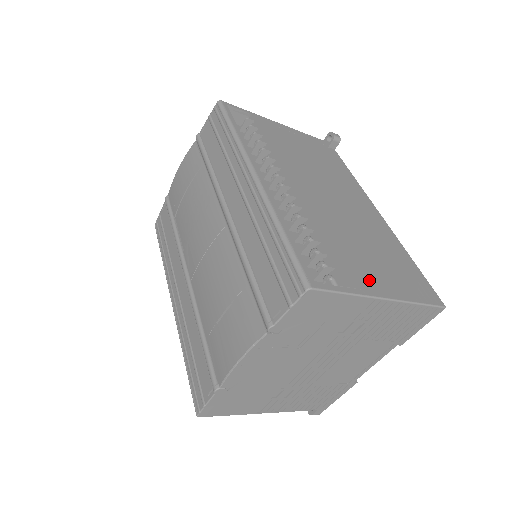
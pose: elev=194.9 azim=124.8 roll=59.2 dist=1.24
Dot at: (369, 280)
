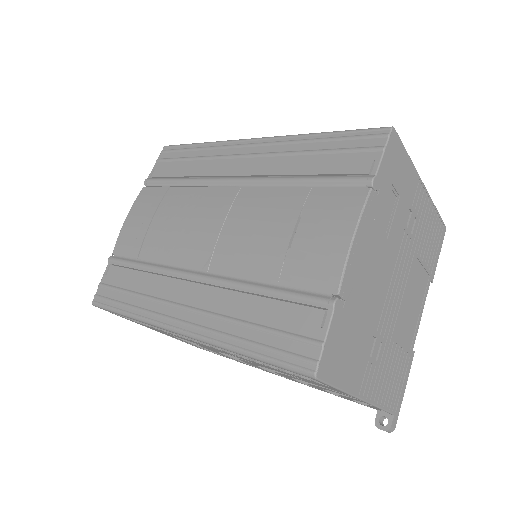
Dot at: occluded
